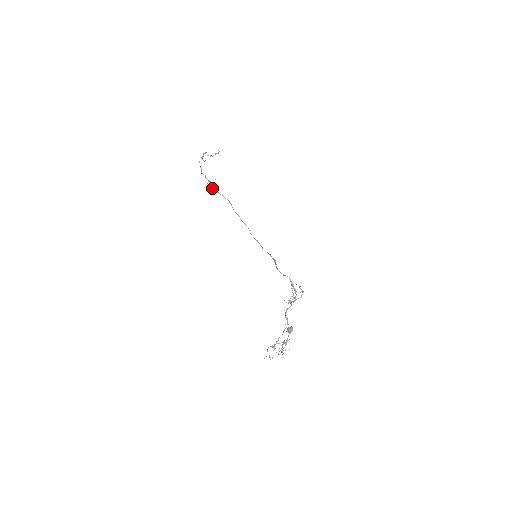
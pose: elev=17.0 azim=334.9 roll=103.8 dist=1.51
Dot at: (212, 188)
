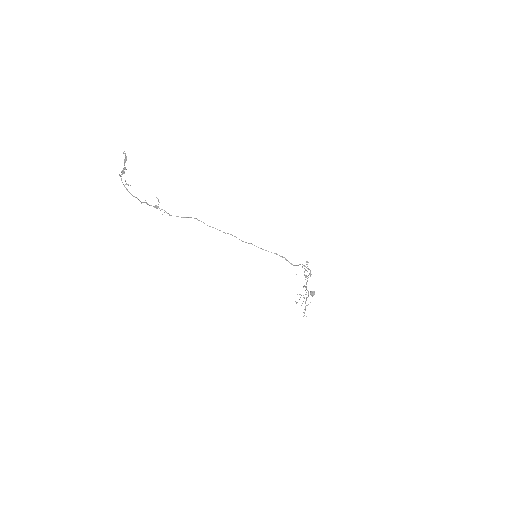
Dot at: occluded
